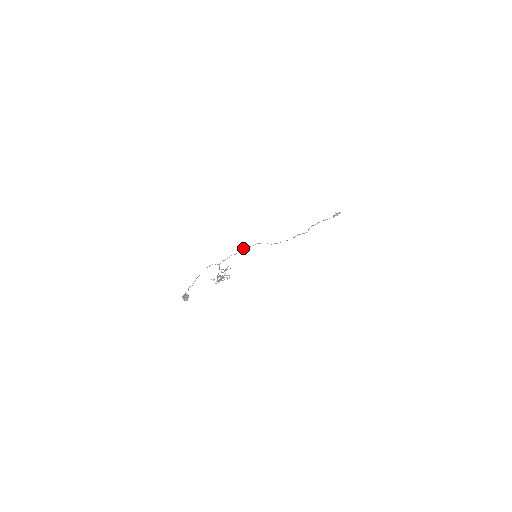
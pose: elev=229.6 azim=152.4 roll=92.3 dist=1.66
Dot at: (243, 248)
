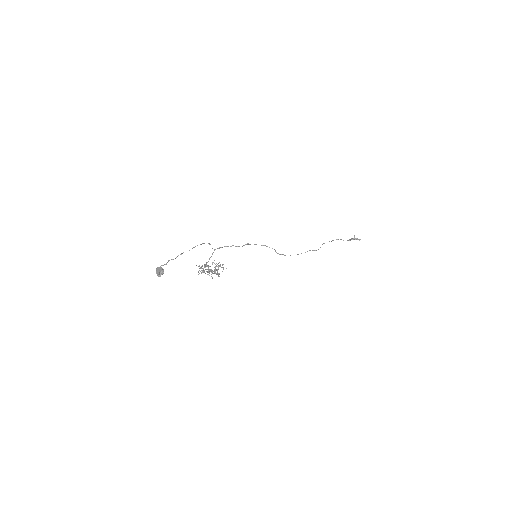
Dot at: occluded
